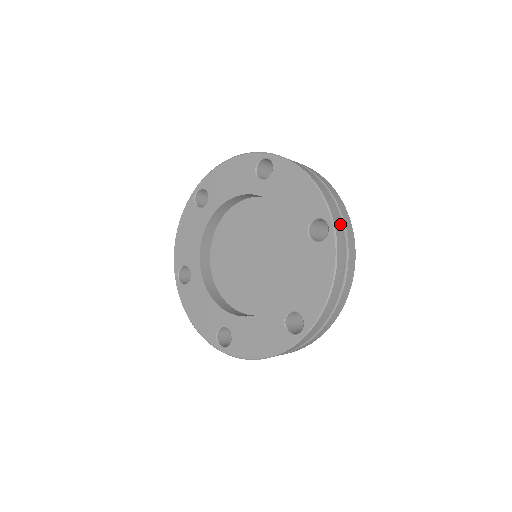
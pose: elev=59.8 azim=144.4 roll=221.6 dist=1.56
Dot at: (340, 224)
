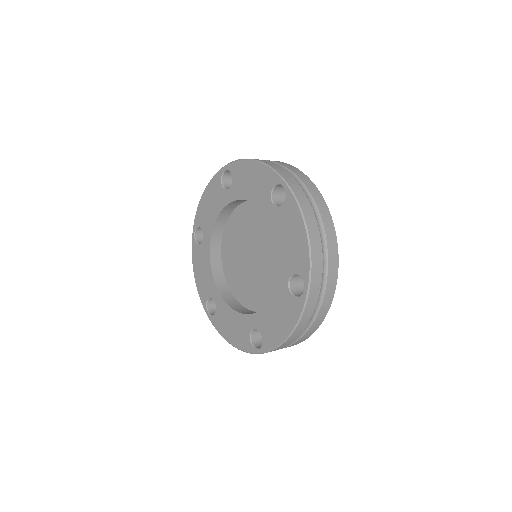
Dot at: (318, 288)
